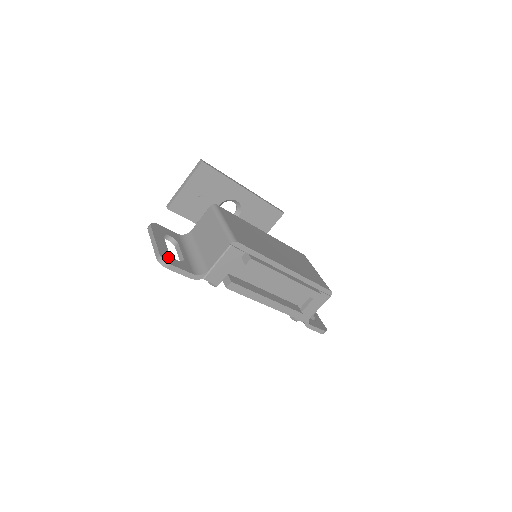
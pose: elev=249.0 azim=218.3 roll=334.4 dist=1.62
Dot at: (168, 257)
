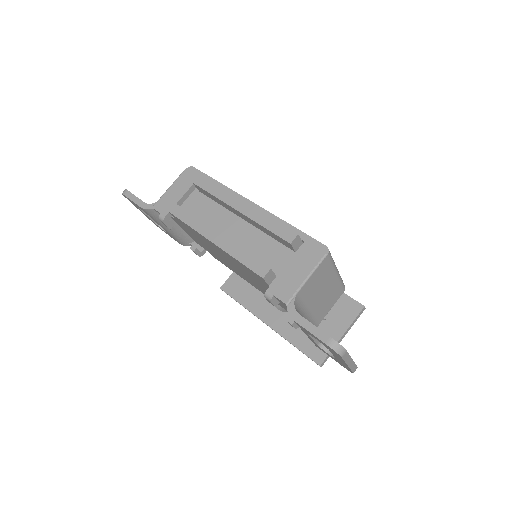
Dot at: occluded
